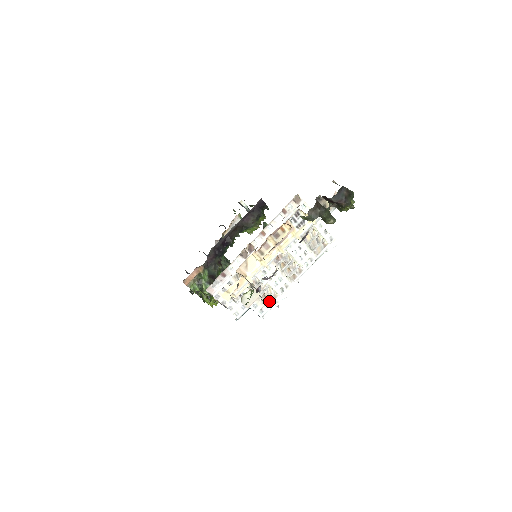
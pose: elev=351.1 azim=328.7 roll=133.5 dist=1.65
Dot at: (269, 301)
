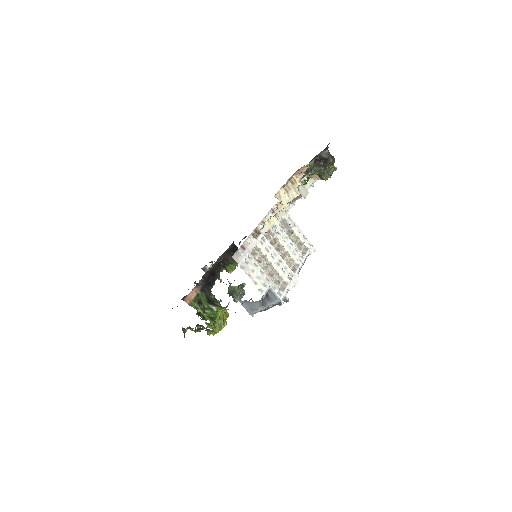
Dot at: (282, 287)
